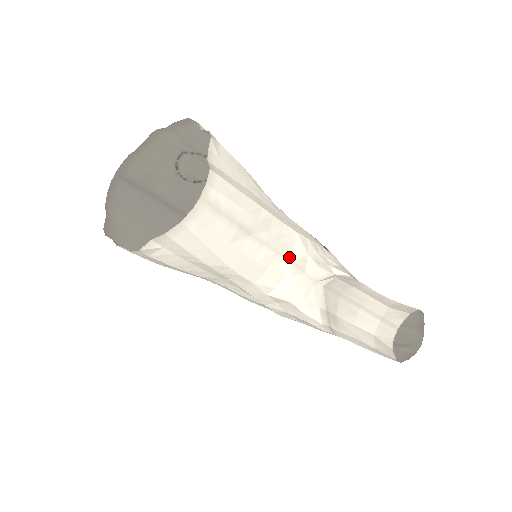
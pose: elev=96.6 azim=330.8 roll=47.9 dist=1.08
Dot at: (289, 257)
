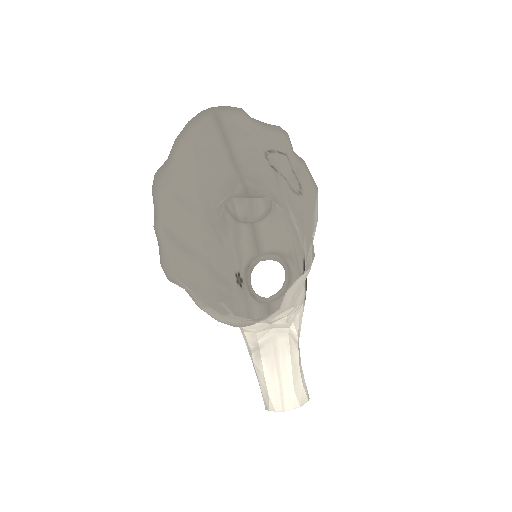
Dot at: (272, 319)
